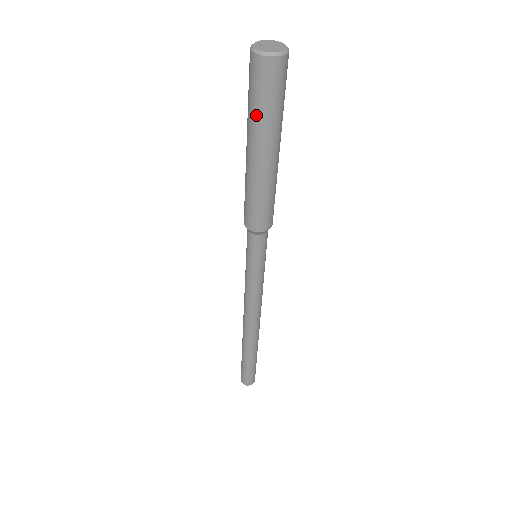
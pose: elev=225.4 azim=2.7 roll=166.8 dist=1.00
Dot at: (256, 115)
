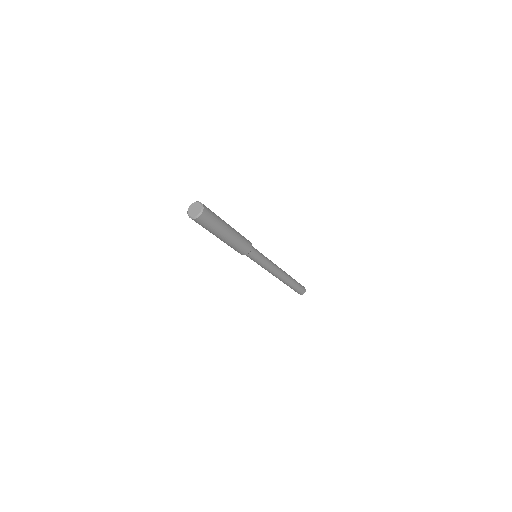
Dot at: (212, 230)
